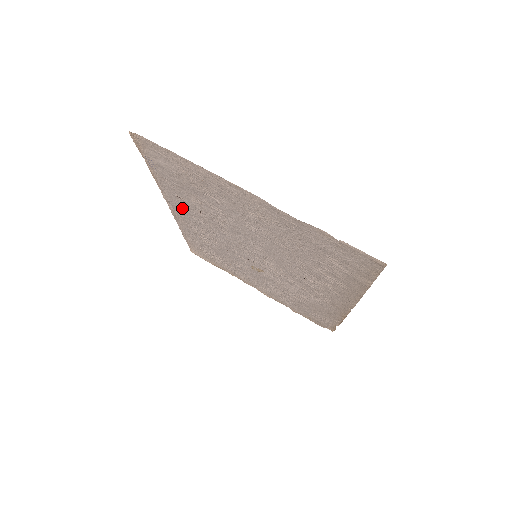
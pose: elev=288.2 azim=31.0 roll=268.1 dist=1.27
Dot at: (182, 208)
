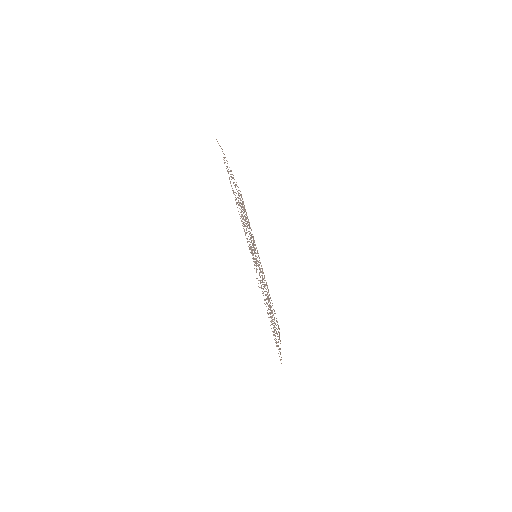
Dot at: occluded
